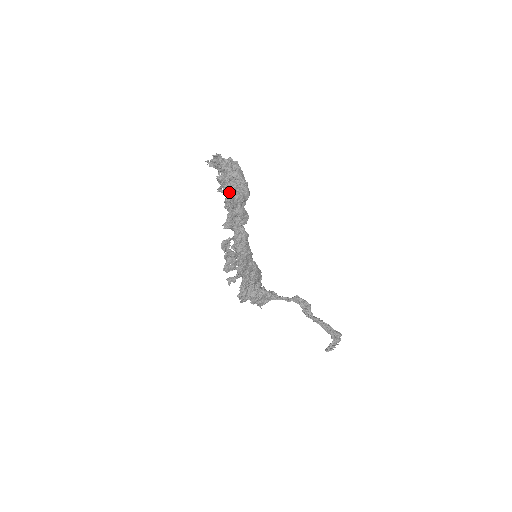
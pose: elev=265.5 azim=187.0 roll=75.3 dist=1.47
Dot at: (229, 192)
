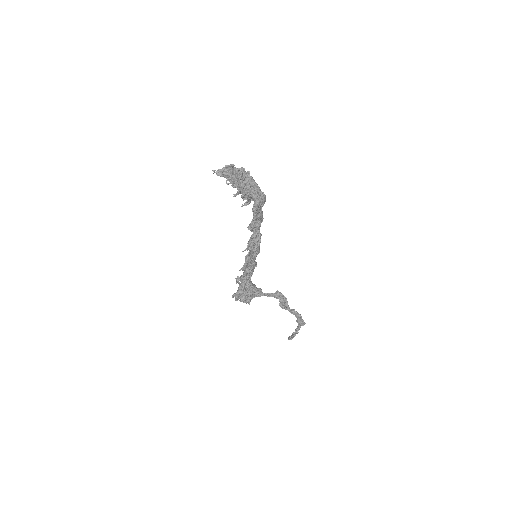
Dot at: (257, 197)
